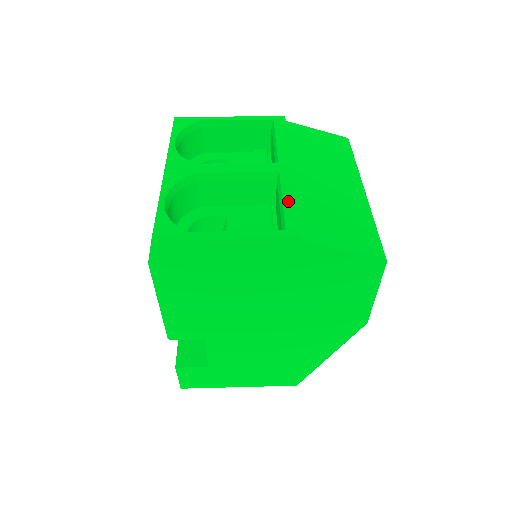
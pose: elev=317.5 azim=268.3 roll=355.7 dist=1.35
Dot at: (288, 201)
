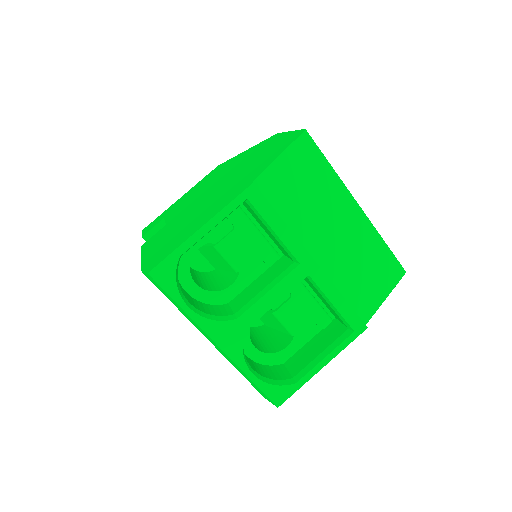
Dot at: (338, 303)
